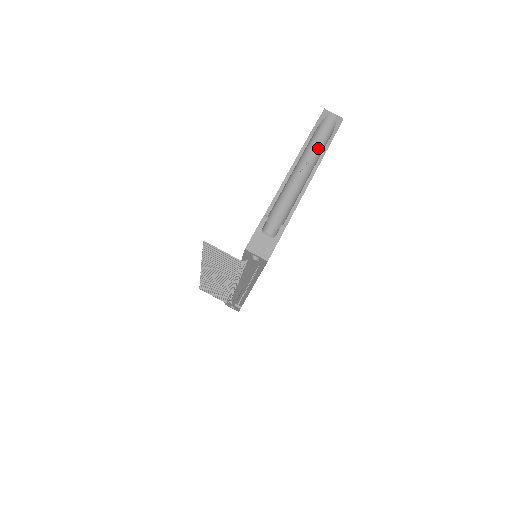
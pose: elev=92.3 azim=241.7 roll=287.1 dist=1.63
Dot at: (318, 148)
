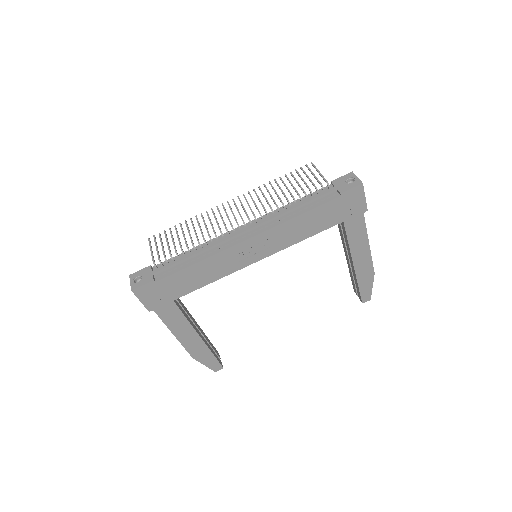
Dot at: occluded
